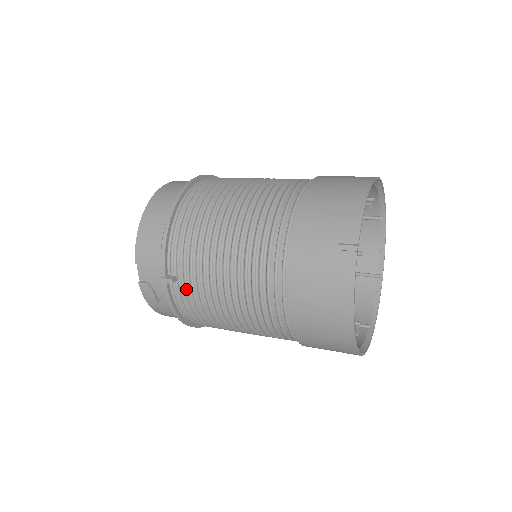
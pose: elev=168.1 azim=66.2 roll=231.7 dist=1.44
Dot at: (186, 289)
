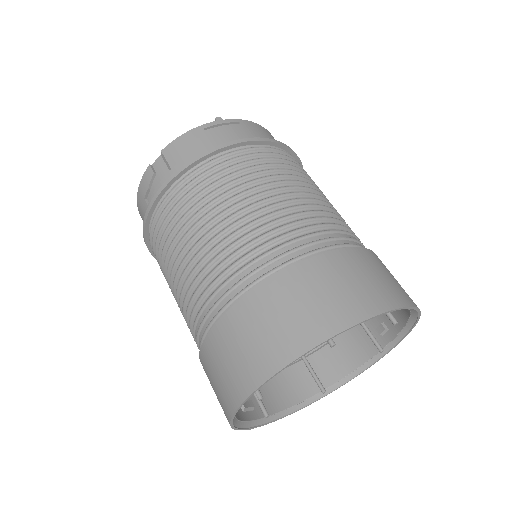
Dot at: occluded
